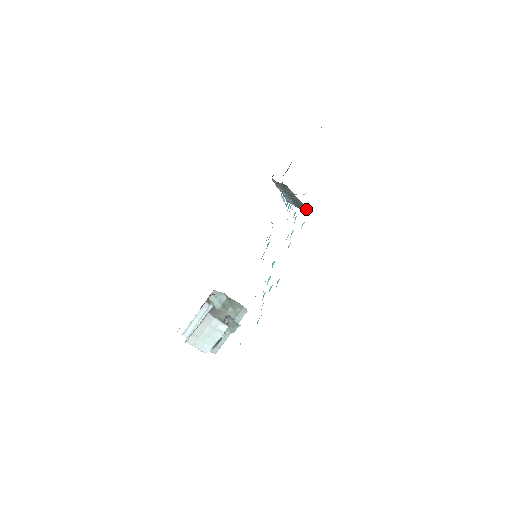
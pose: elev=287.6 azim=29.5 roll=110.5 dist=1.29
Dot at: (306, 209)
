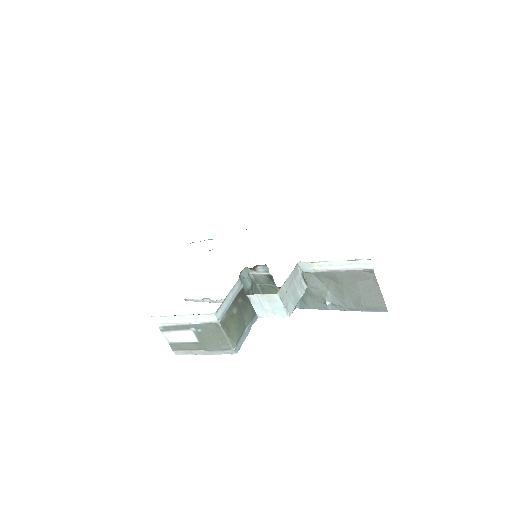
Dot at: occluded
